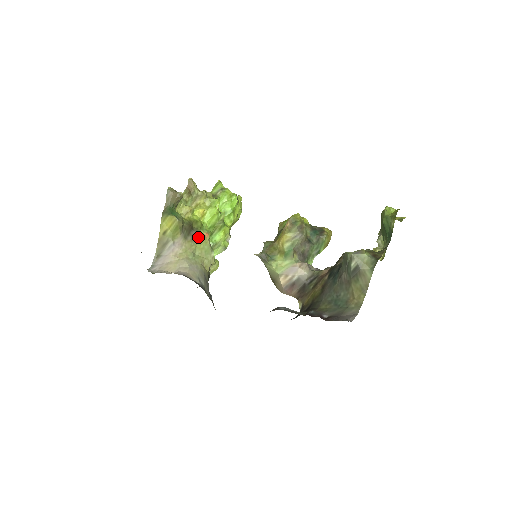
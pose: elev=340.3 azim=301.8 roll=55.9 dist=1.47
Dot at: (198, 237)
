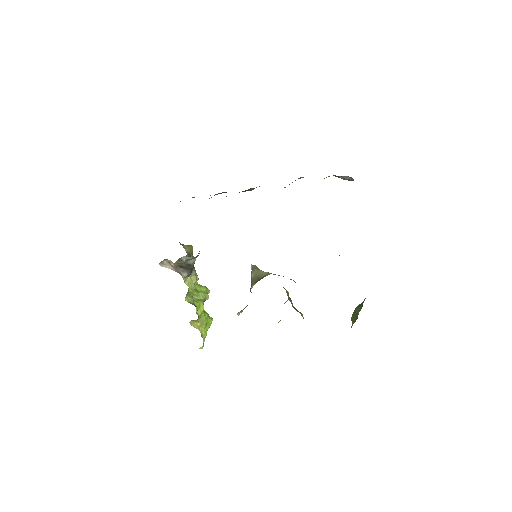
Dot at: occluded
